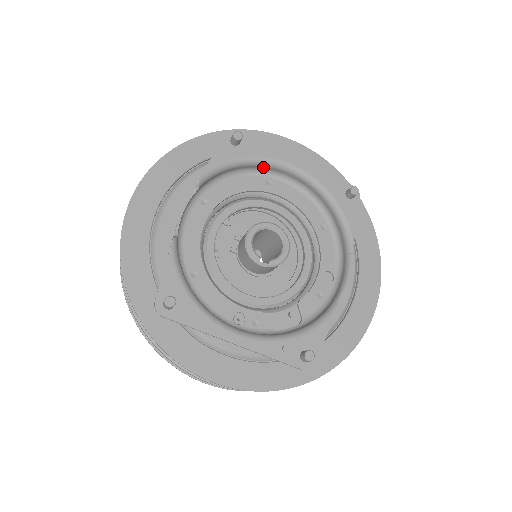
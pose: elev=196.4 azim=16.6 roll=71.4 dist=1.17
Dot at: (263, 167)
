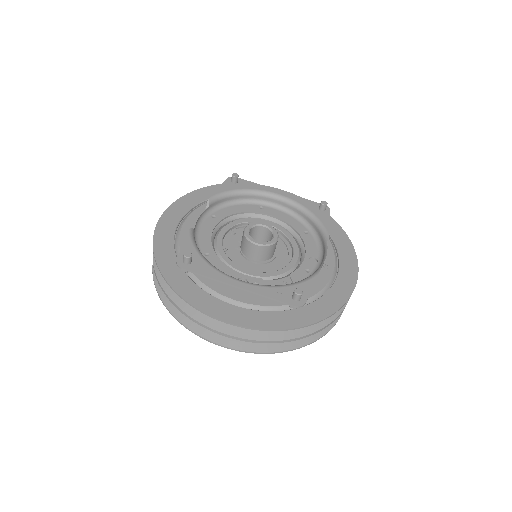
Dot at: (256, 197)
